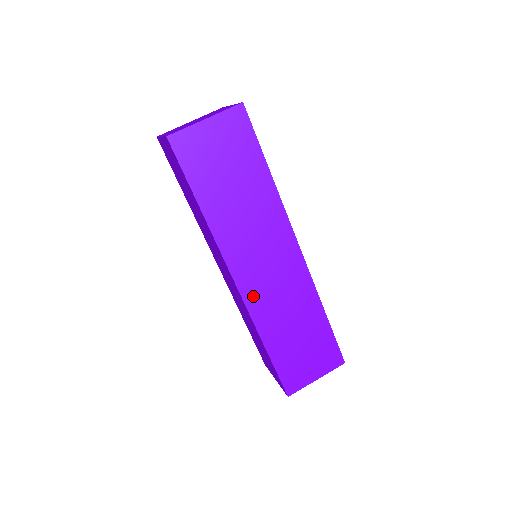
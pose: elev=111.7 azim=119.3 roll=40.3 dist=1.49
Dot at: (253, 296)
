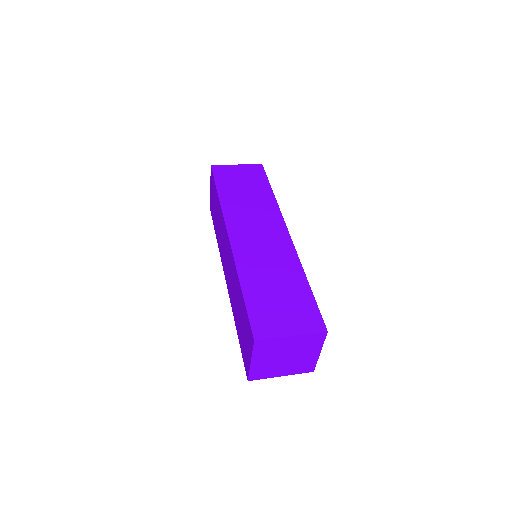
Dot at: (241, 248)
